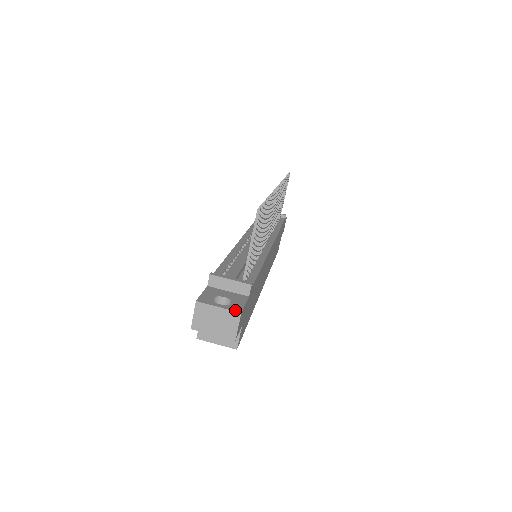
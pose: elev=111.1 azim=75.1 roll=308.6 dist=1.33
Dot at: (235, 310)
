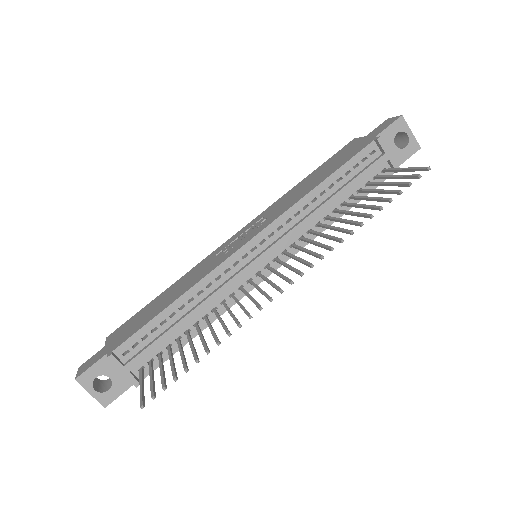
Dot at: (102, 403)
